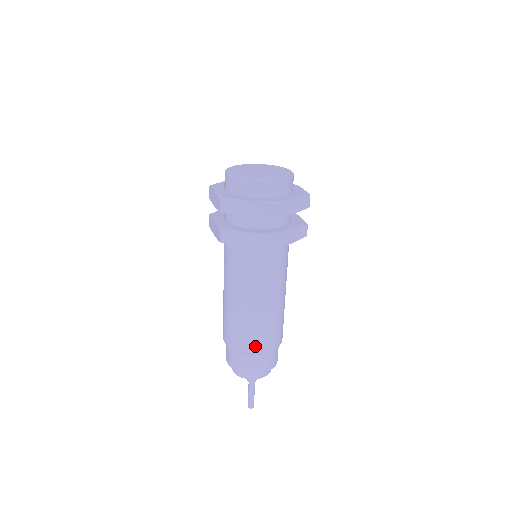
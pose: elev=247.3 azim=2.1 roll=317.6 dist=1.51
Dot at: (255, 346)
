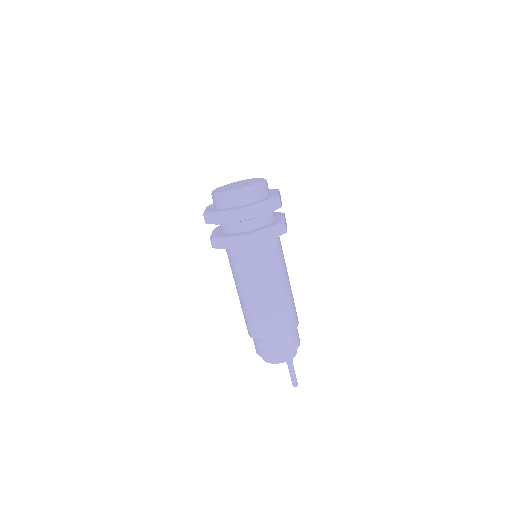
Dot at: (290, 325)
